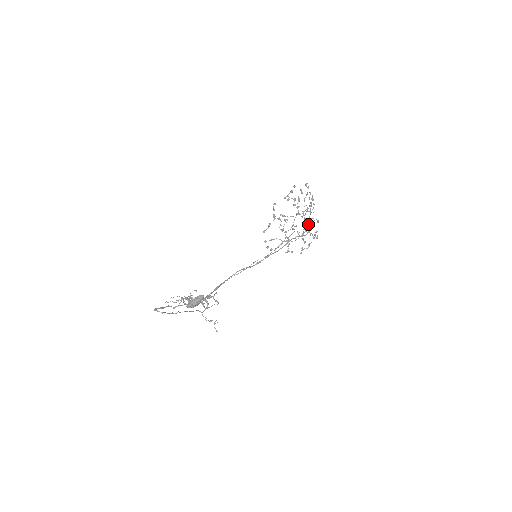
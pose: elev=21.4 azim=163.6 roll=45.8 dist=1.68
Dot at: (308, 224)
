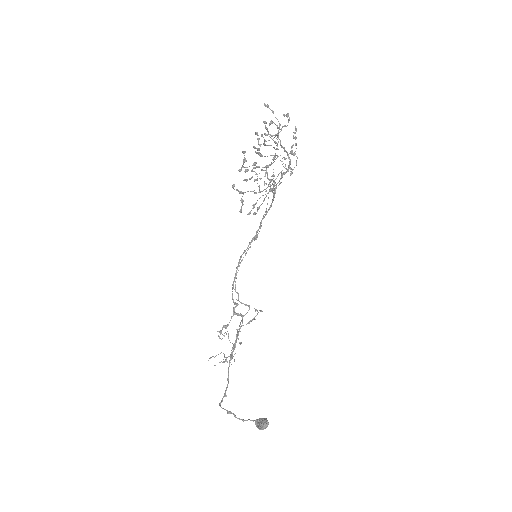
Dot at: occluded
